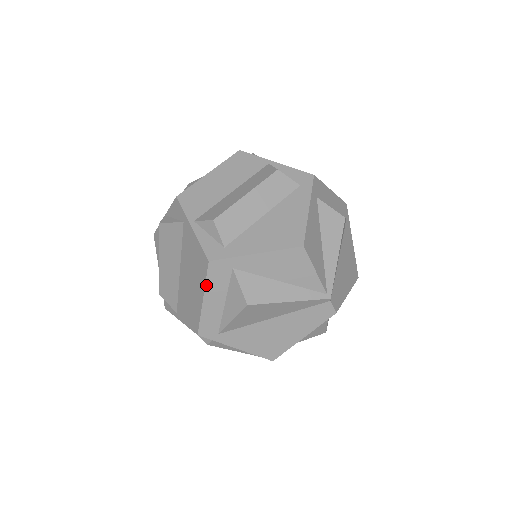
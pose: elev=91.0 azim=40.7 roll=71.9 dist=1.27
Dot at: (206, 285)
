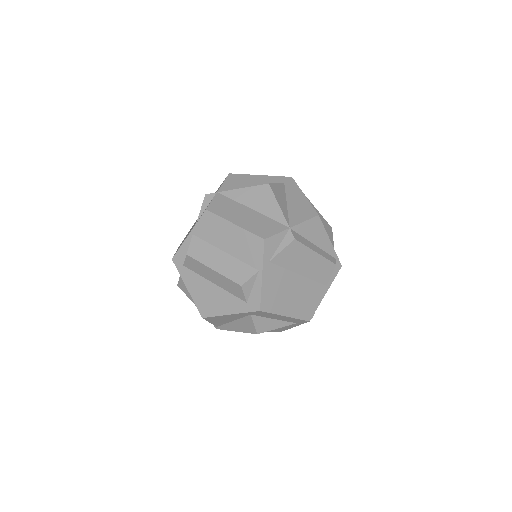
Dot at: occluded
